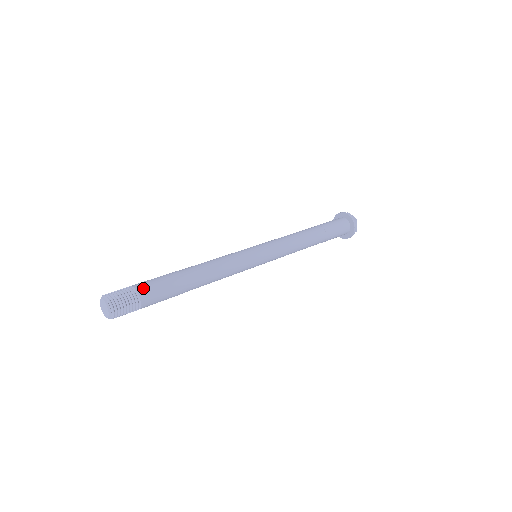
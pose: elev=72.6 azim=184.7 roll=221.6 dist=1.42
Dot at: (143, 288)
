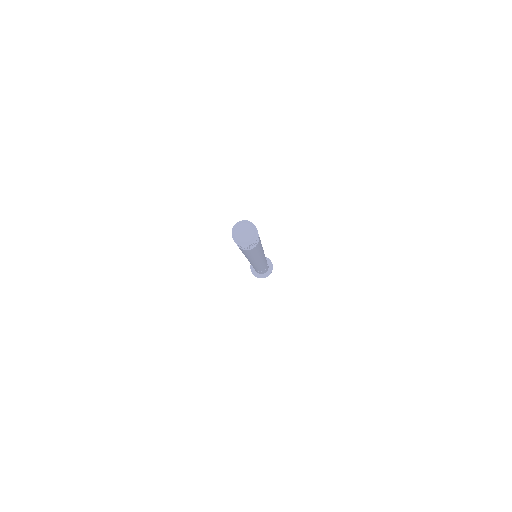
Dot at: occluded
